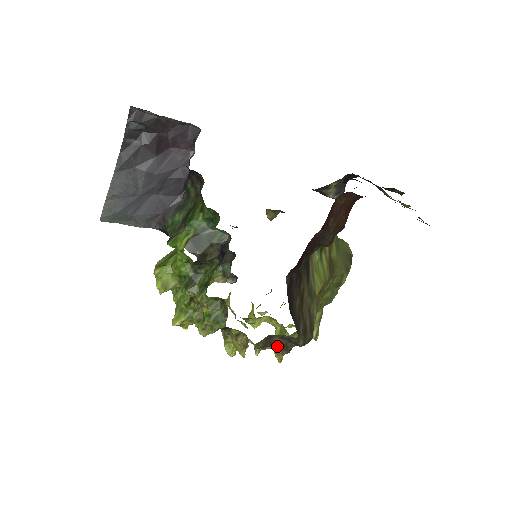
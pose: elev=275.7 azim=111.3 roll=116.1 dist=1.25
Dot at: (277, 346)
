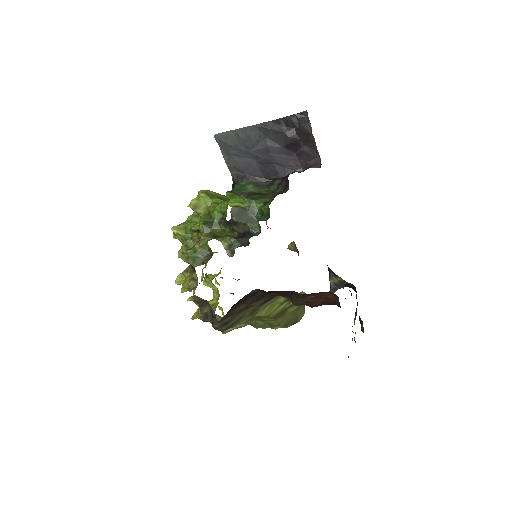
Dot at: (203, 311)
